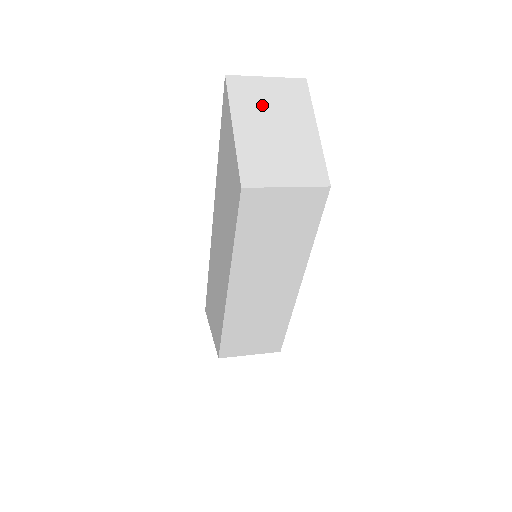
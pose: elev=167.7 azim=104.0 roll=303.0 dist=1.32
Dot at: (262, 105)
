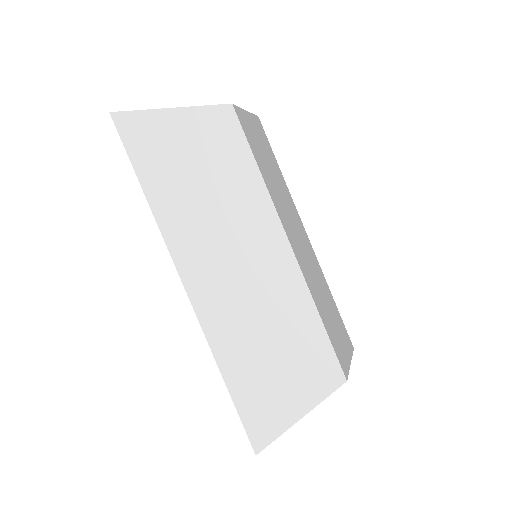
Dot at: occluded
